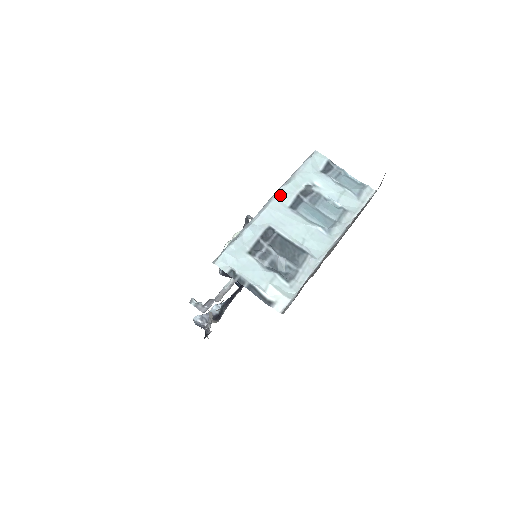
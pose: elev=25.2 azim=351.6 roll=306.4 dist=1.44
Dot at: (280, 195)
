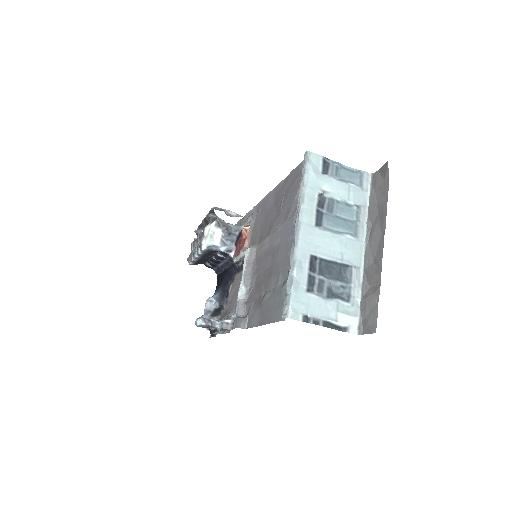
Dot at: (304, 217)
